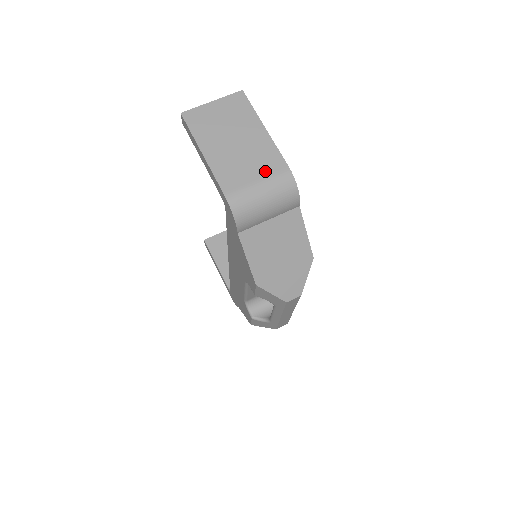
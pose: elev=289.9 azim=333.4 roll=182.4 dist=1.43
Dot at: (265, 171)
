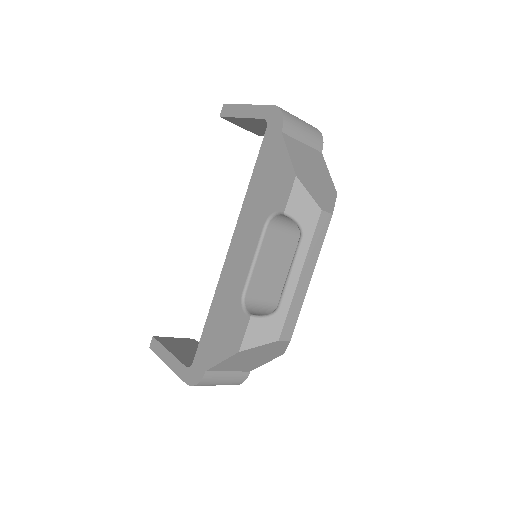
Dot at: occluded
